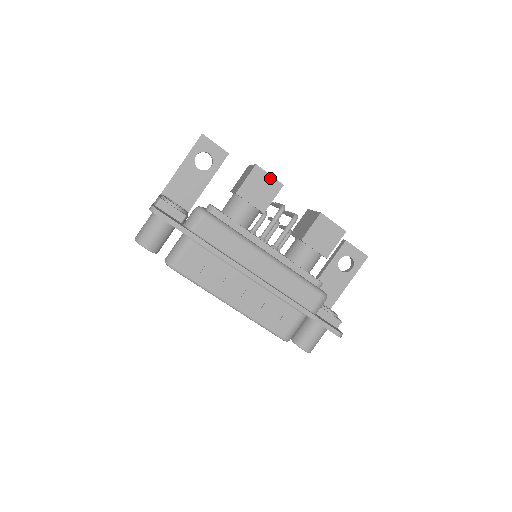
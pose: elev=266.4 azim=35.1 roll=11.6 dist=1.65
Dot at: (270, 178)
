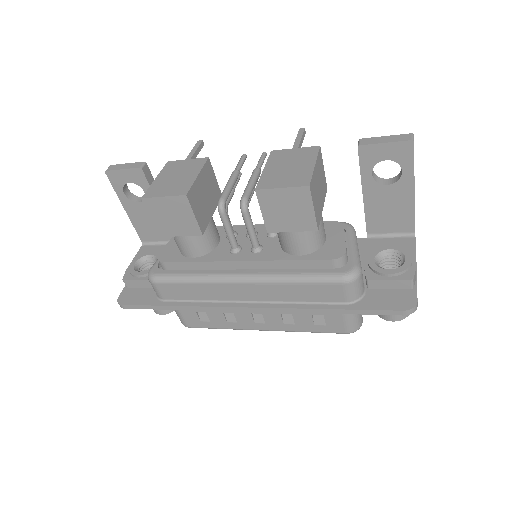
Dot at: (167, 200)
